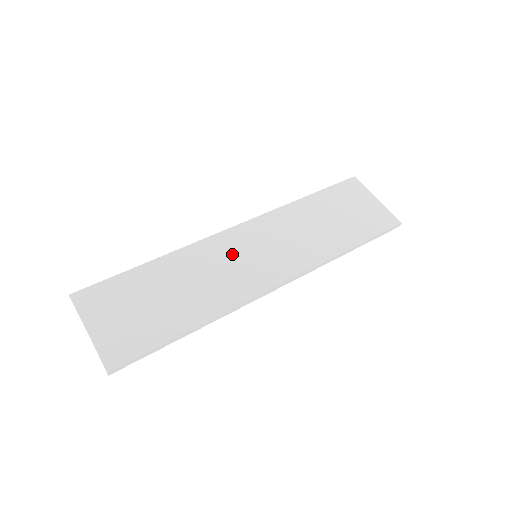
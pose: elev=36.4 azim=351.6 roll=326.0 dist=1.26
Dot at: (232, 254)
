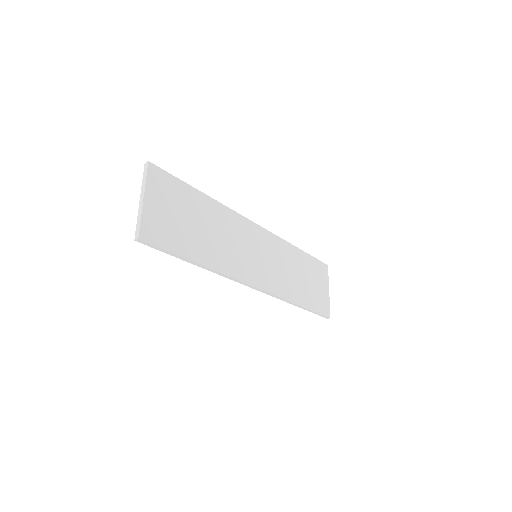
Dot at: (247, 241)
